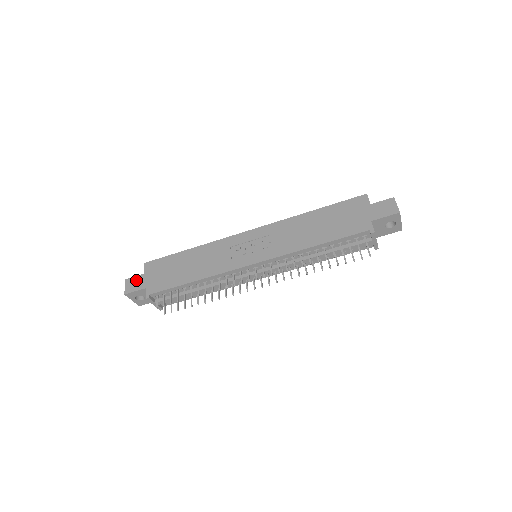
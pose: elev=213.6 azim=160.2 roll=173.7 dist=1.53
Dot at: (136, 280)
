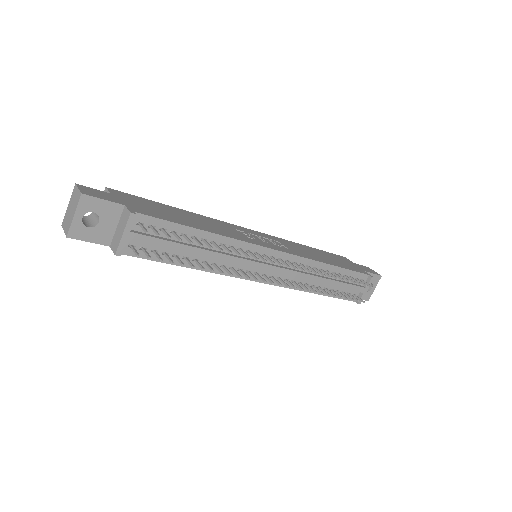
Dot at: (100, 192)
